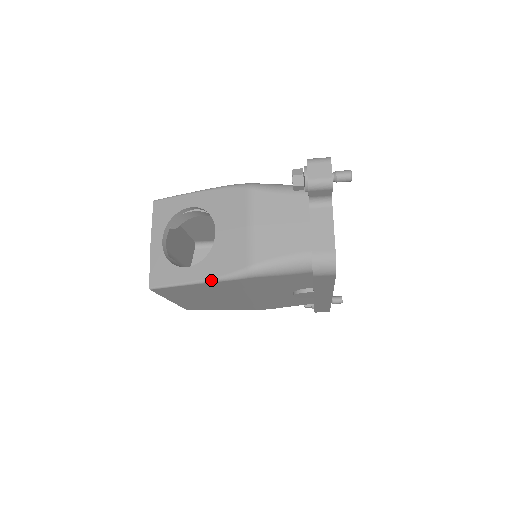
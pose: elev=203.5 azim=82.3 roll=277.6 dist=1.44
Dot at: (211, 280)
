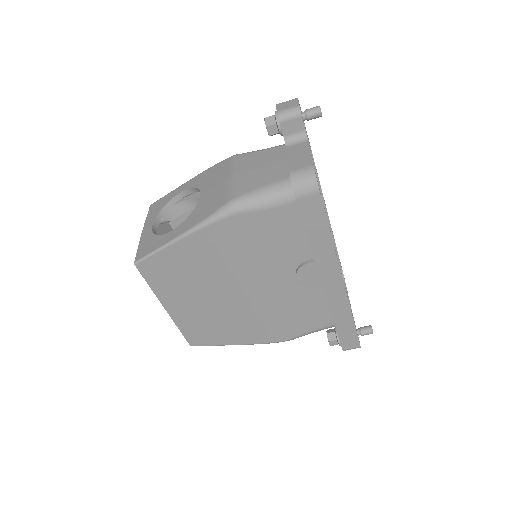
Dot at: (193, 229)
